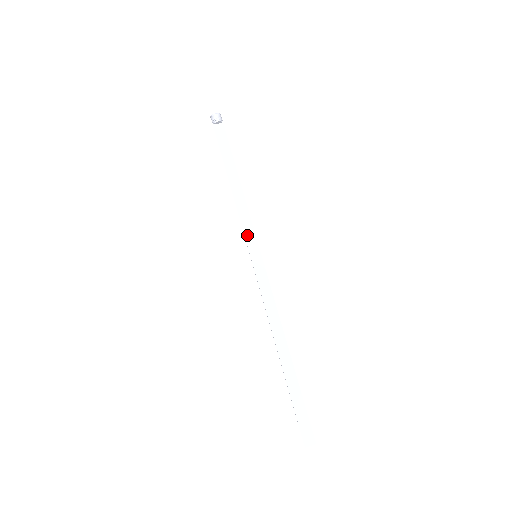
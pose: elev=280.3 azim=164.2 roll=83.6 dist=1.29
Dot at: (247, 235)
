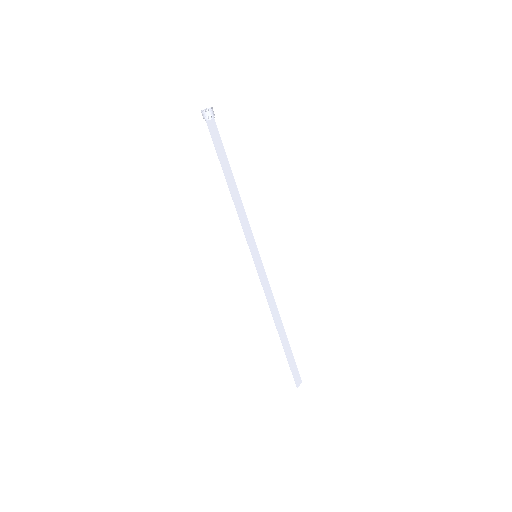
Dot at: (248, 238)
